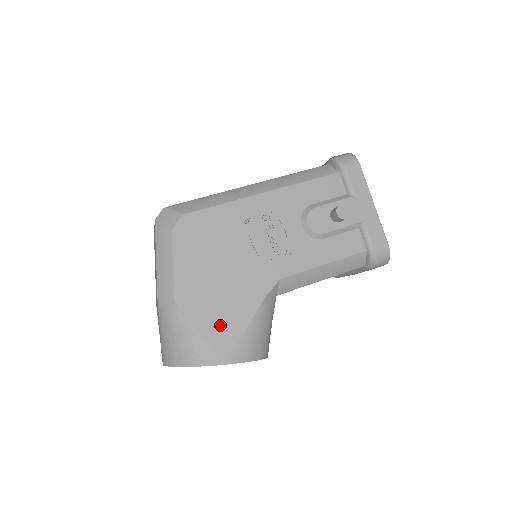
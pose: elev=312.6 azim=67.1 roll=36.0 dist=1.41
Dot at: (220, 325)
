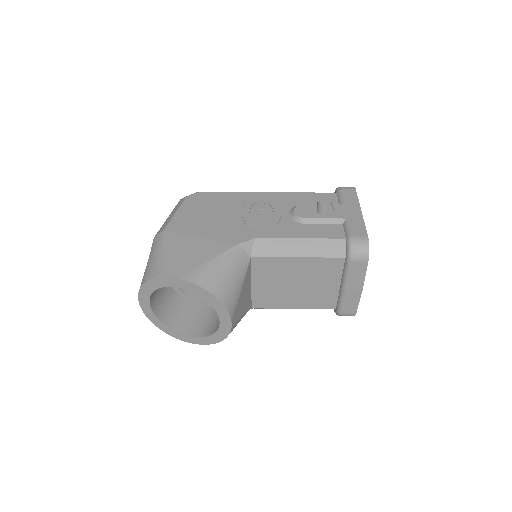
Dot at: (190, 253)
